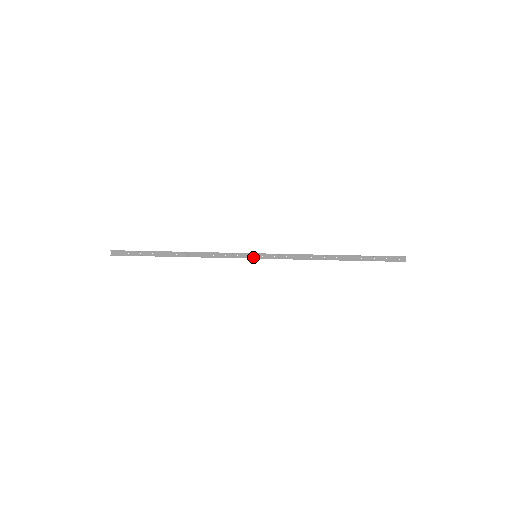
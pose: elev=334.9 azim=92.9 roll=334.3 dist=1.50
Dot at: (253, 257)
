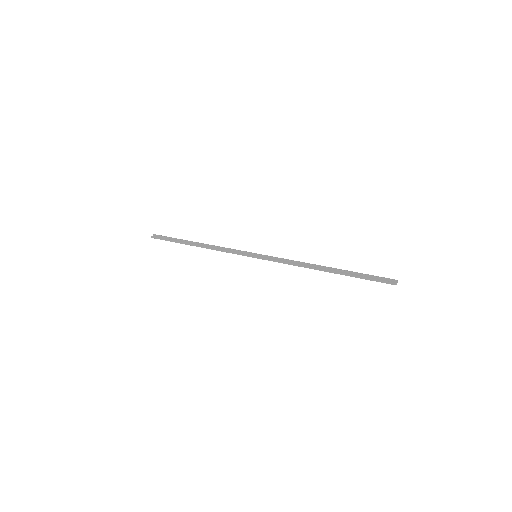
Dot at: (253, 256)
